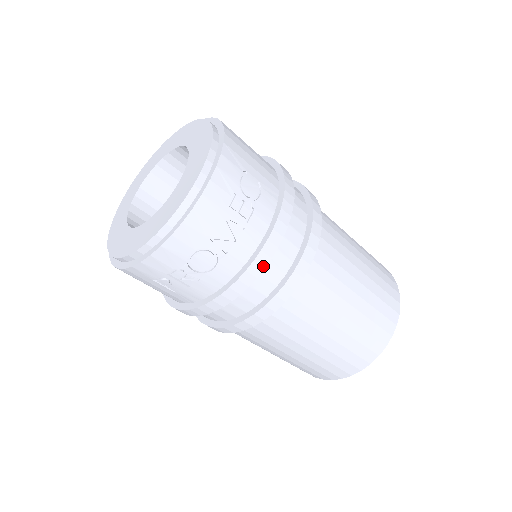
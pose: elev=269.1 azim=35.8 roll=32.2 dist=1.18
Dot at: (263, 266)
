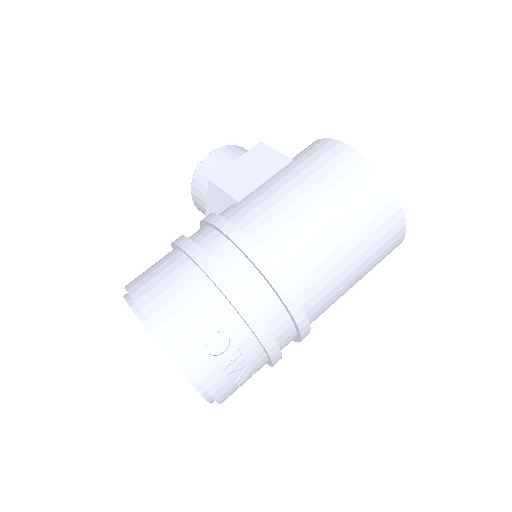
Dot at: (277, 349)
